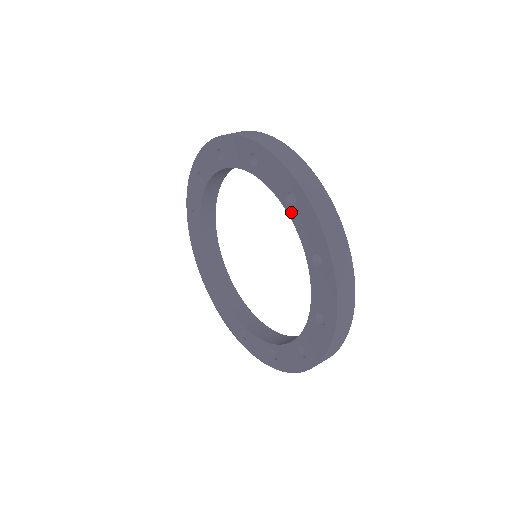
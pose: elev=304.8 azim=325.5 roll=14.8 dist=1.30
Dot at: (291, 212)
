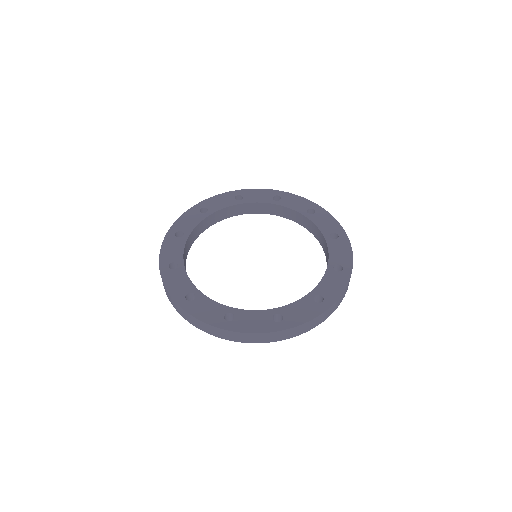
Dot at: (280, 203)
